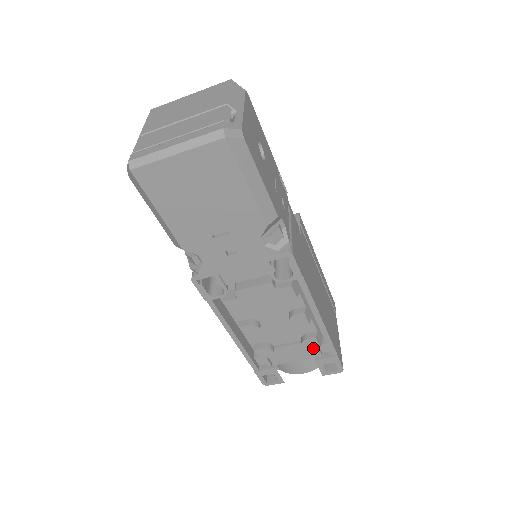
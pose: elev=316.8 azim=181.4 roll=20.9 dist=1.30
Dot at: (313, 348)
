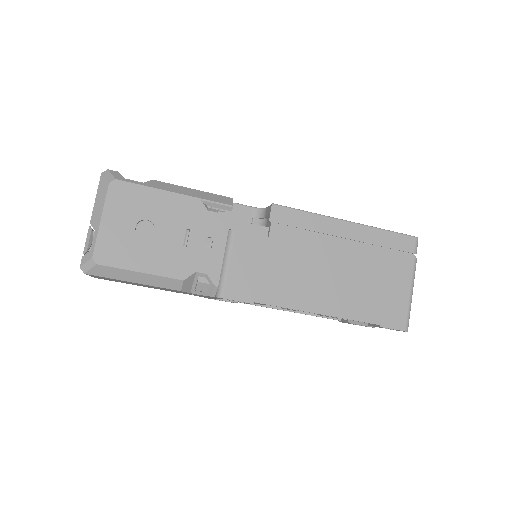
Dot at: occluded
